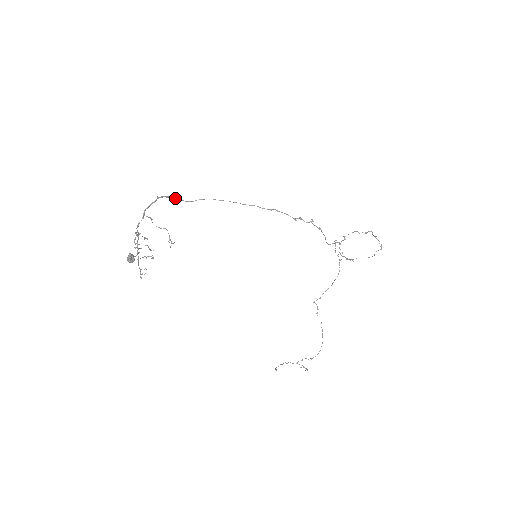
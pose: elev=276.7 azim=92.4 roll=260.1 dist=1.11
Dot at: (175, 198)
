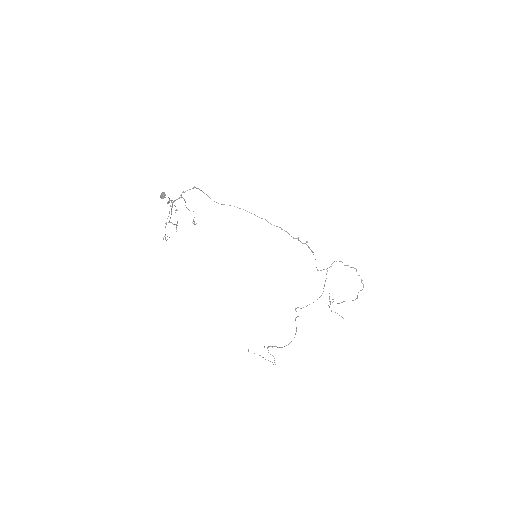
Dot at: (207, 195)
